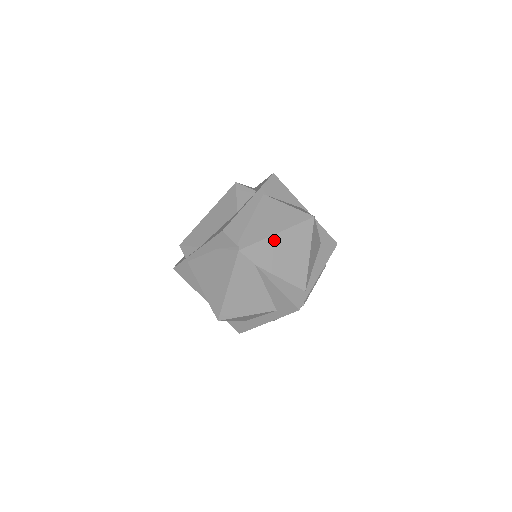
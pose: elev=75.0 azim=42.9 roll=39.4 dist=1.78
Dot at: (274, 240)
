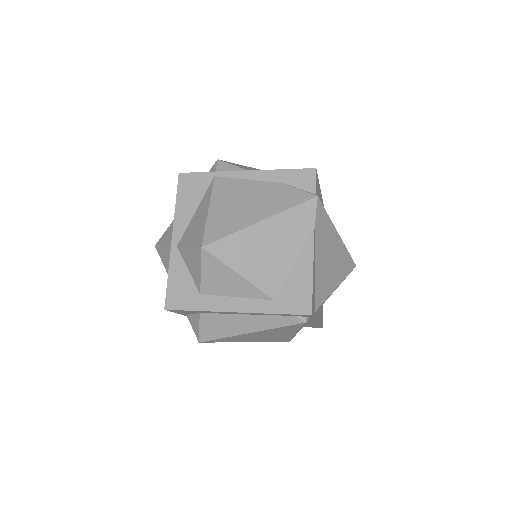
Dot at: (334, 234)
